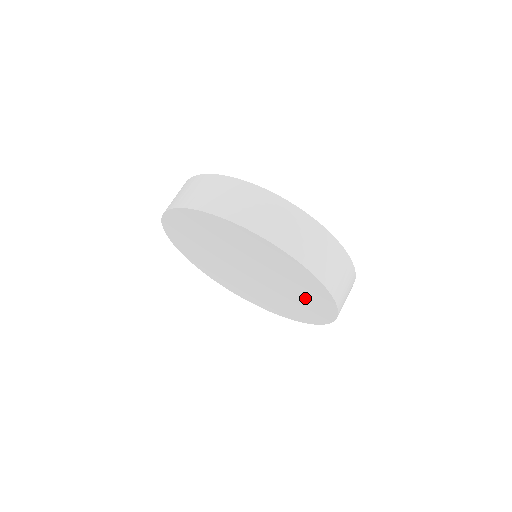
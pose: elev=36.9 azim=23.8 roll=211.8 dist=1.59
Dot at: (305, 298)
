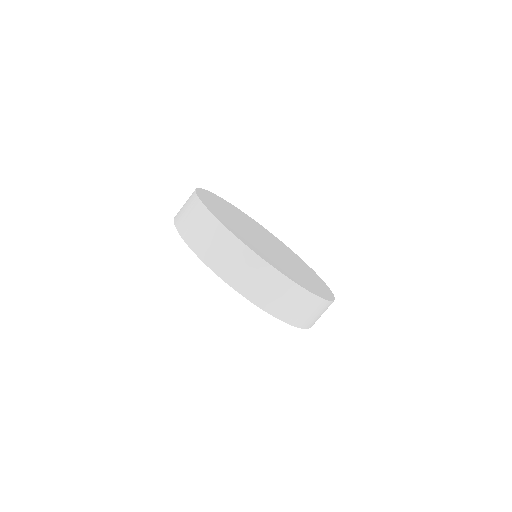
Dot at: occluded
